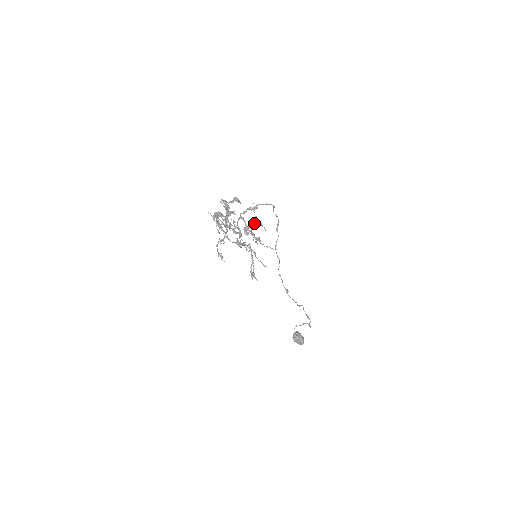
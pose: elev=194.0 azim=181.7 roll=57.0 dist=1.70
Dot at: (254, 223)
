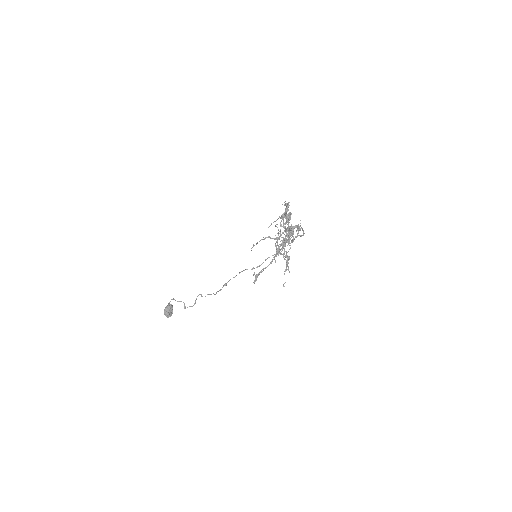
Dot at: occluded
